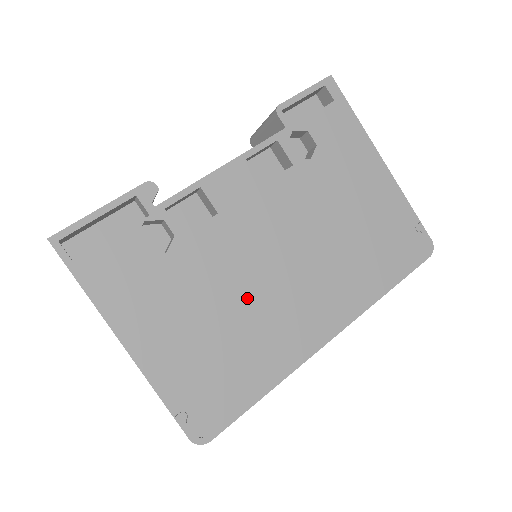
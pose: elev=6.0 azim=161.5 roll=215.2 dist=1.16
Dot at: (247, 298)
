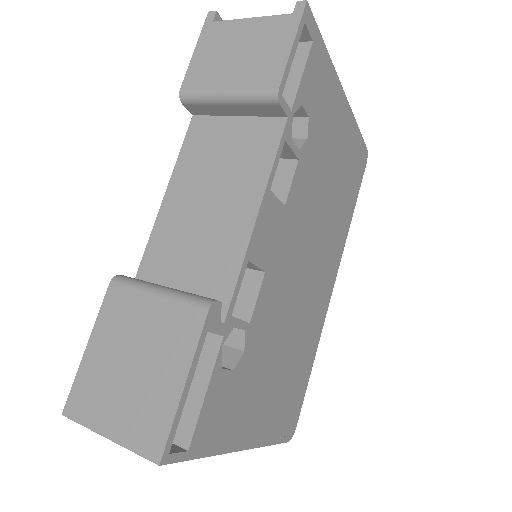
Dot at: (294, 319)
